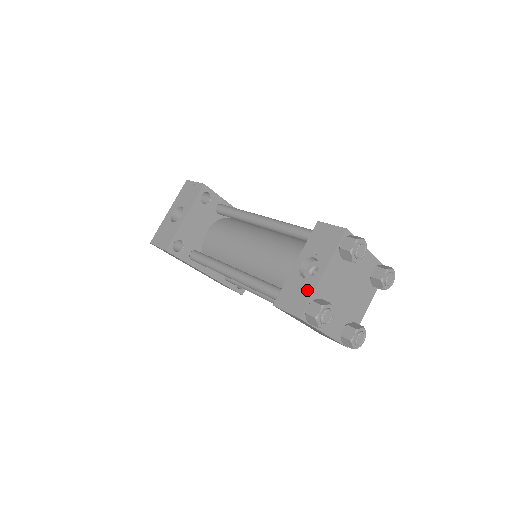
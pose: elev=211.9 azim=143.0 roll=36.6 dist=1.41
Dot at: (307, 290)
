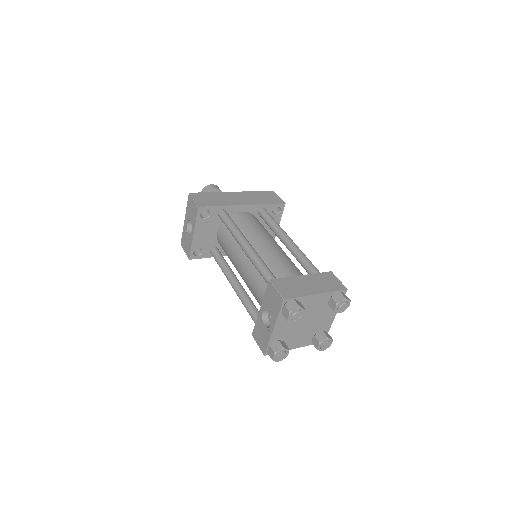
Dot at: (266, 337)
